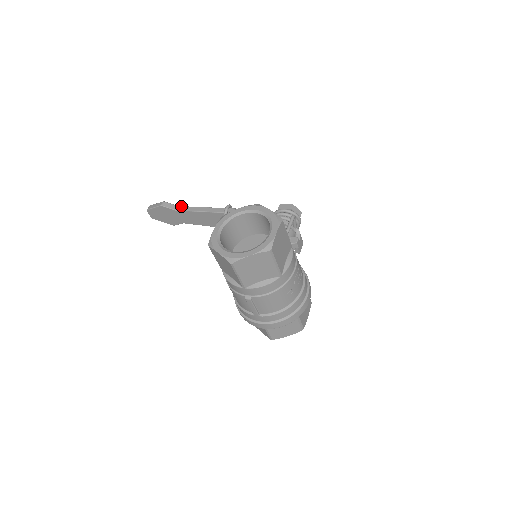
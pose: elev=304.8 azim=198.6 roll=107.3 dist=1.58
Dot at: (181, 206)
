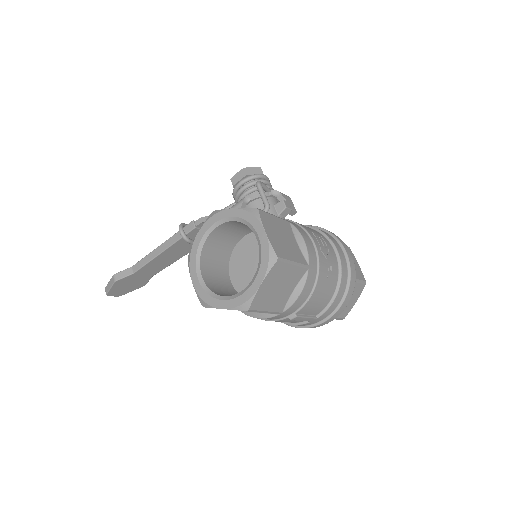
Dot at: (134, 265)
